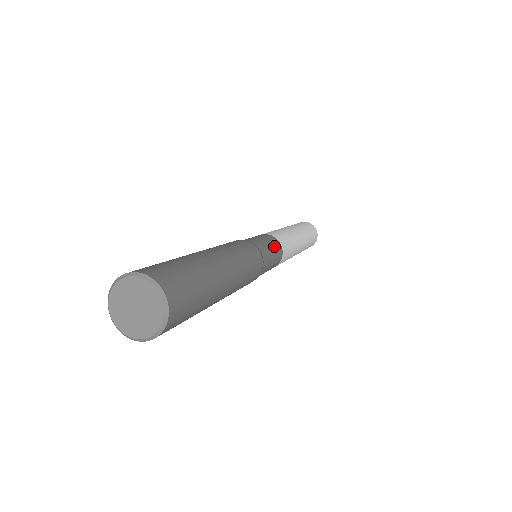
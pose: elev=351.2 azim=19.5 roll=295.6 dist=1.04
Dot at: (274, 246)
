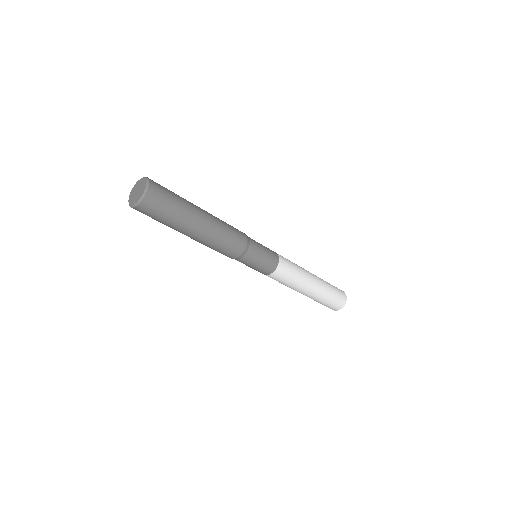
Dot at: (268, 249)
